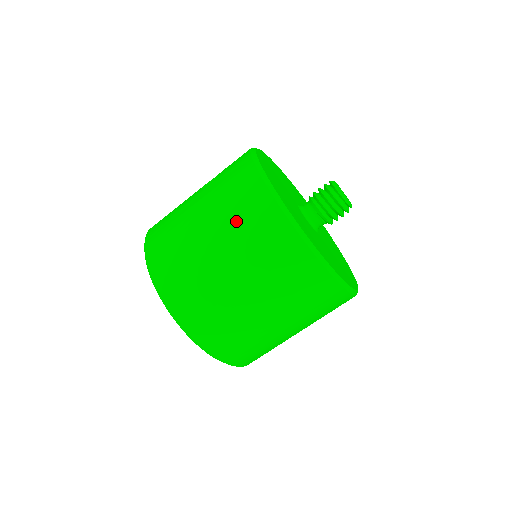
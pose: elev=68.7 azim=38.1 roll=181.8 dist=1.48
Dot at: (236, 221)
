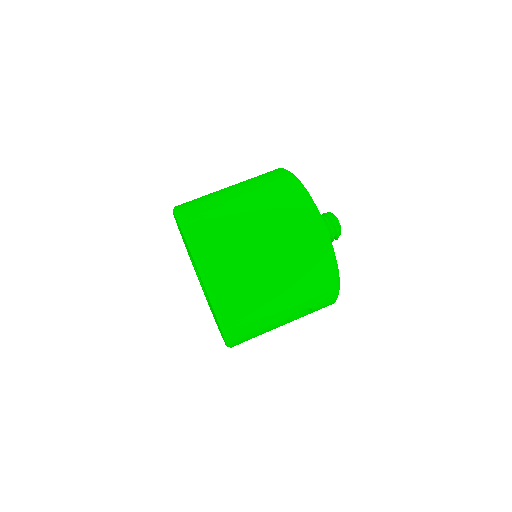
Dot at: (255, 180)
